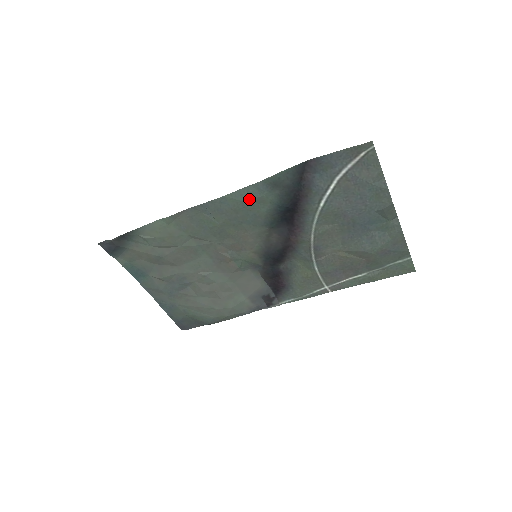
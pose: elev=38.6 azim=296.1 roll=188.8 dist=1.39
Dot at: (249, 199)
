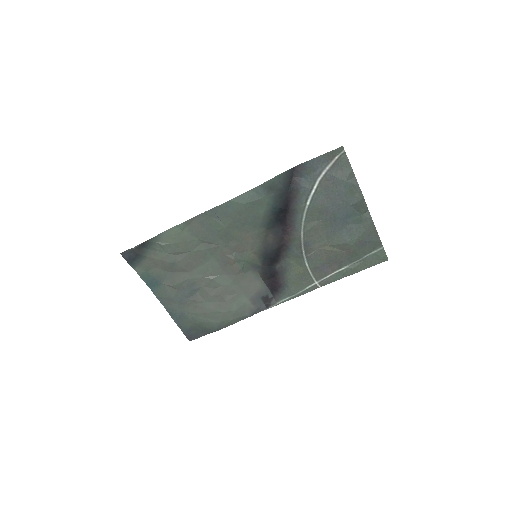
Dot at: (250, 202)
